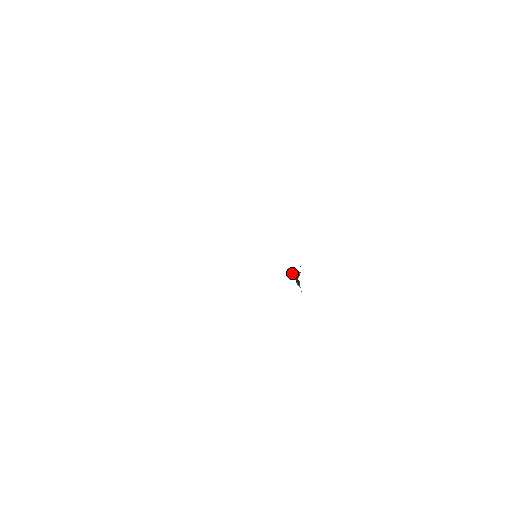
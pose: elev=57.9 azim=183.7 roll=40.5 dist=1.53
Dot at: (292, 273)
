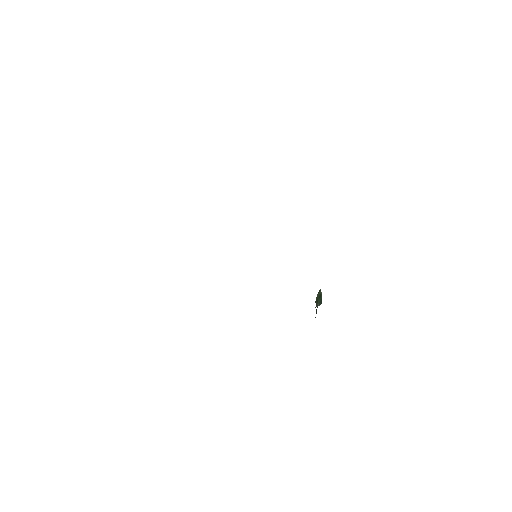
Dot at: (318, 297)
